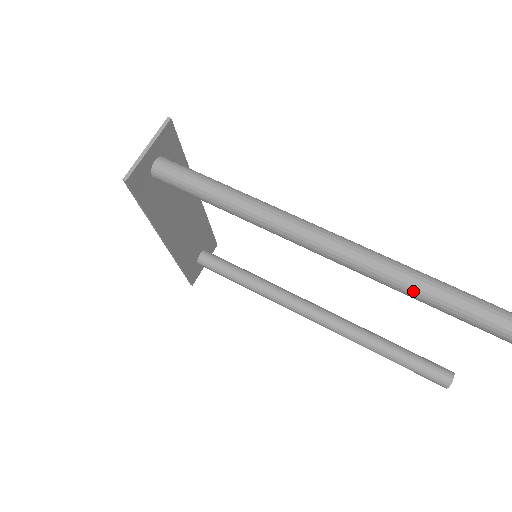
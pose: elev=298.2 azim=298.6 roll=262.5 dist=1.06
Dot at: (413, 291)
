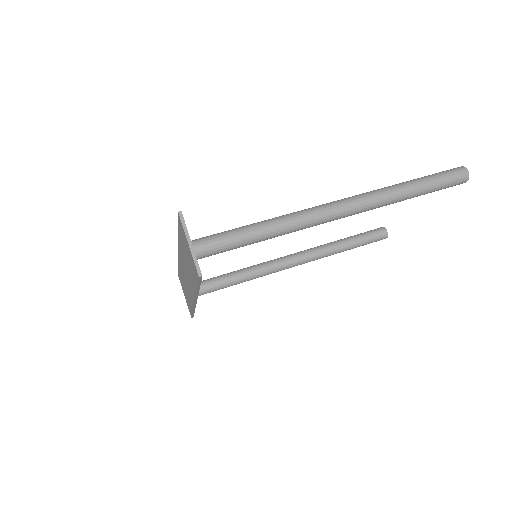
Dot at: (395, 200)
